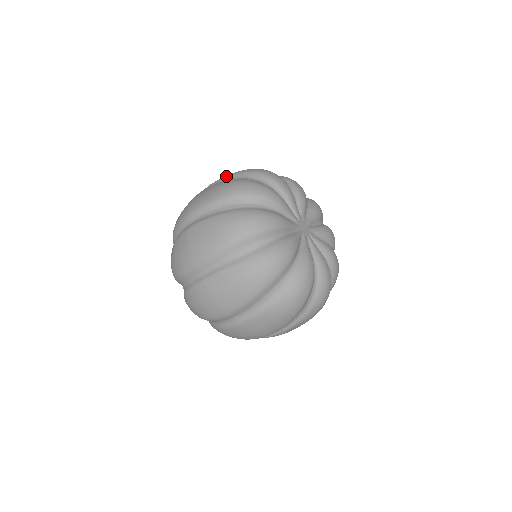
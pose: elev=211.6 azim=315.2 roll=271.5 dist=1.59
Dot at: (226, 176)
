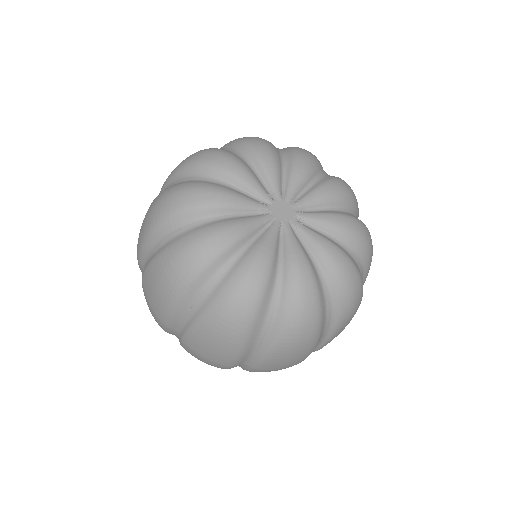
Dot at: occluded
